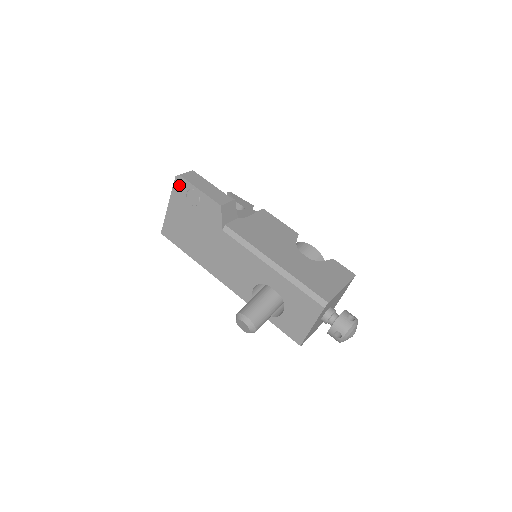
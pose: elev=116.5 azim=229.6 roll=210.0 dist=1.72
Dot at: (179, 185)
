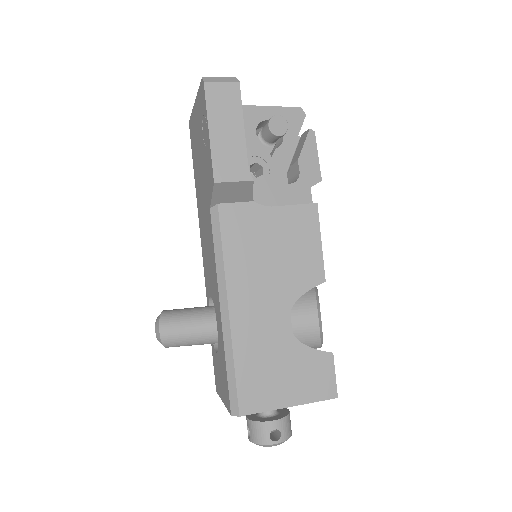
Dot at: (202, 94)
